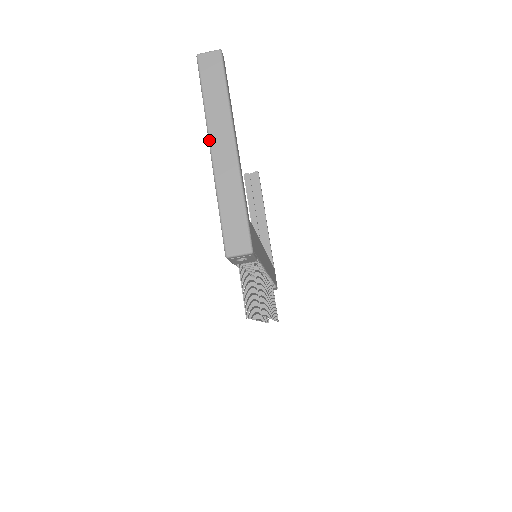
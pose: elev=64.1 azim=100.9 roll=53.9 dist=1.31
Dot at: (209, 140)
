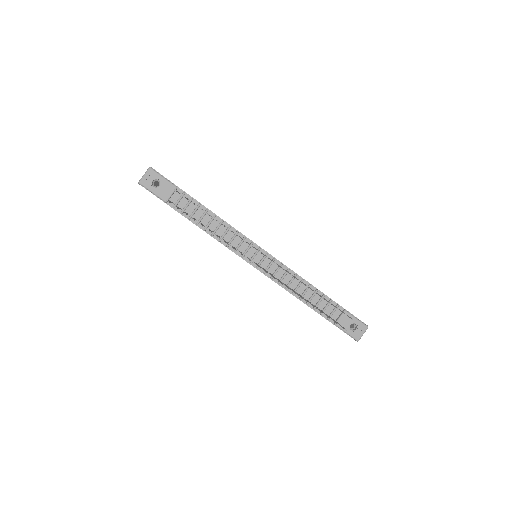
Dot at: occluded
